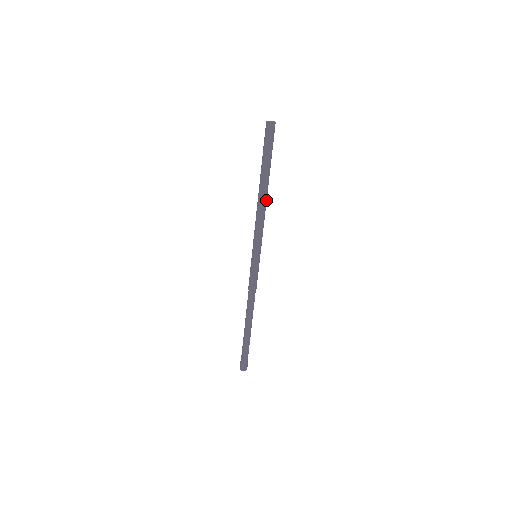
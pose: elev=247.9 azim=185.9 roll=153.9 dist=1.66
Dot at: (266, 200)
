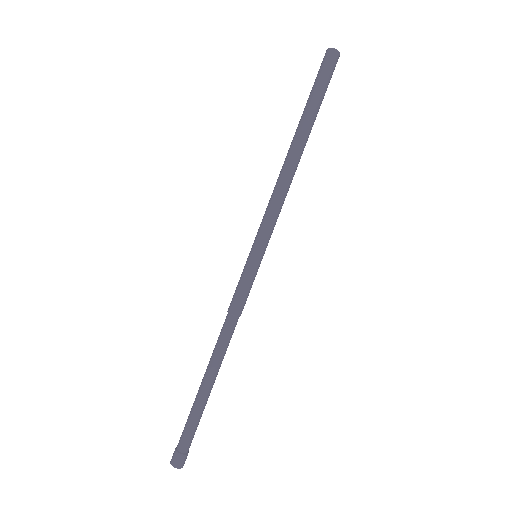
Dot at: (296, 166)
